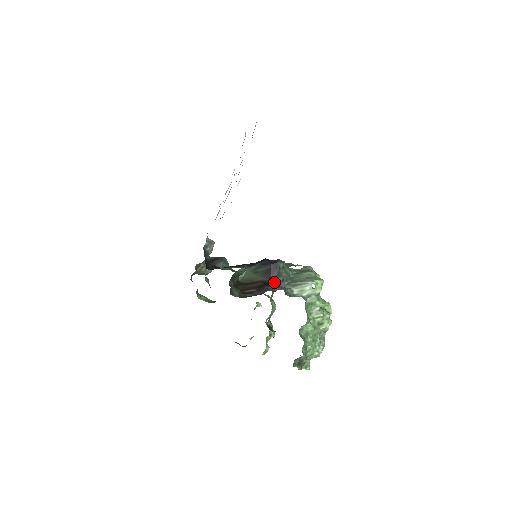
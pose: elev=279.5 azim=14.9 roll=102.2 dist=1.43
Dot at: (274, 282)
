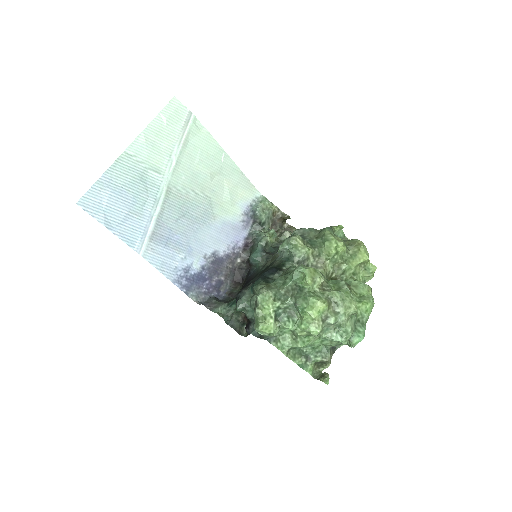
Dot at: occluded
